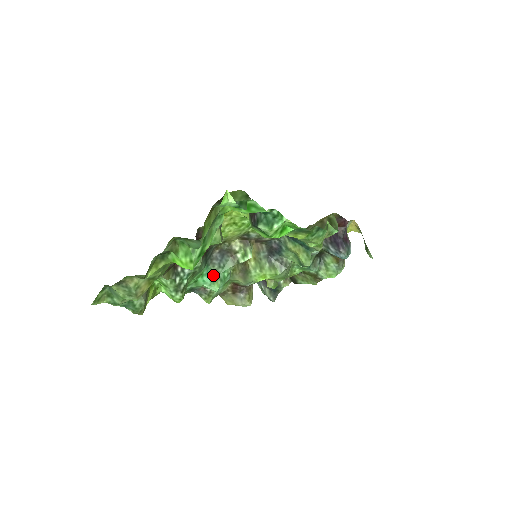
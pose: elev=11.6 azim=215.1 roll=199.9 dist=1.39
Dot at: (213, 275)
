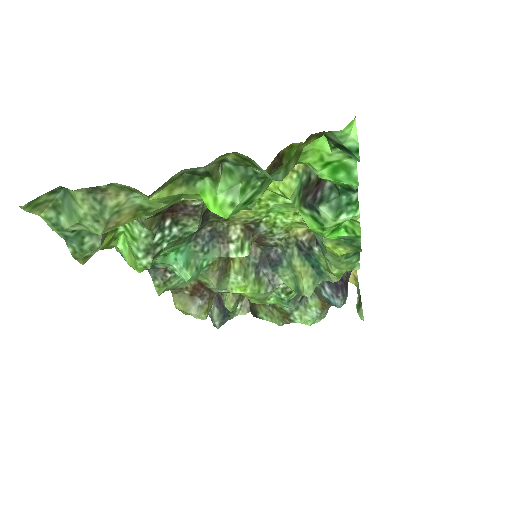
Dot at: (190, 257)
